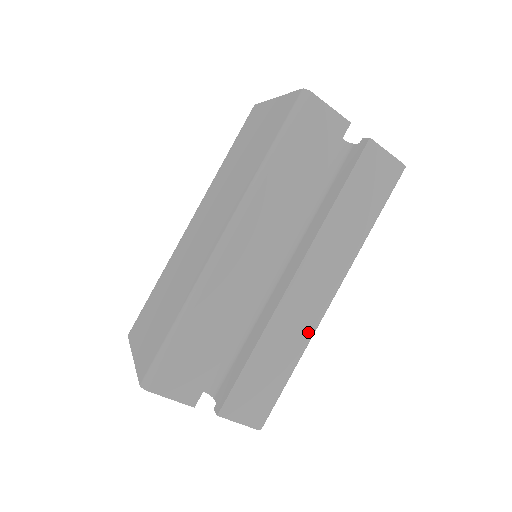
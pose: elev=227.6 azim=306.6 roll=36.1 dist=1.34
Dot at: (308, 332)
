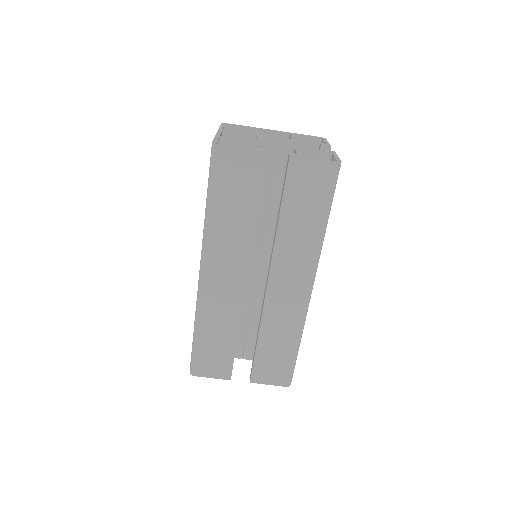
Dot at: (298, 317)
